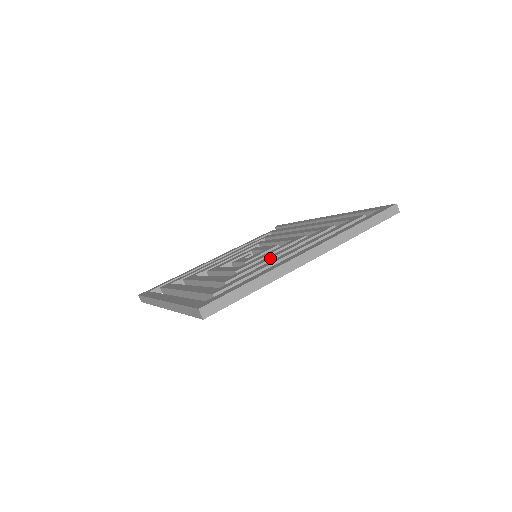
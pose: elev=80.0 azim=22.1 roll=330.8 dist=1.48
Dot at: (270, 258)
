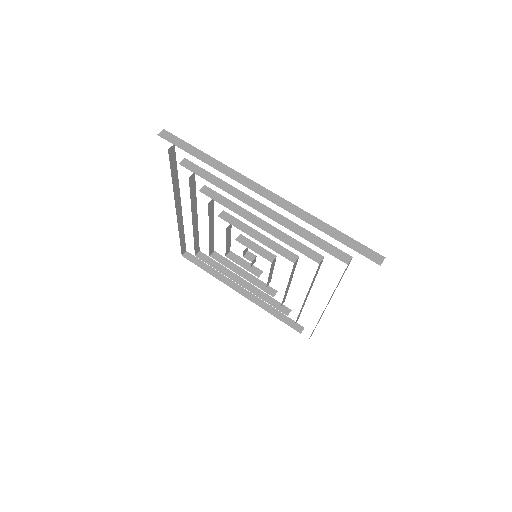
Dot at: (248, 211)
